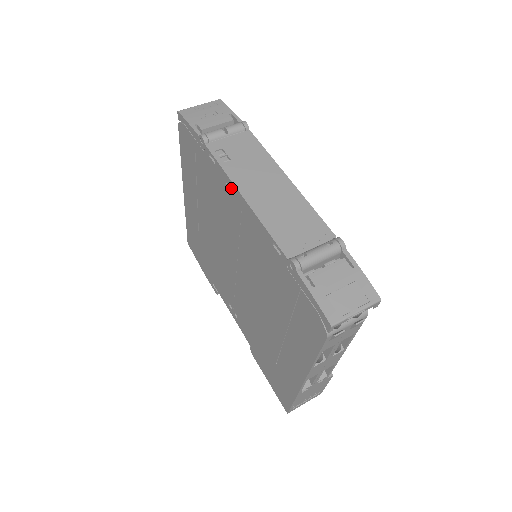
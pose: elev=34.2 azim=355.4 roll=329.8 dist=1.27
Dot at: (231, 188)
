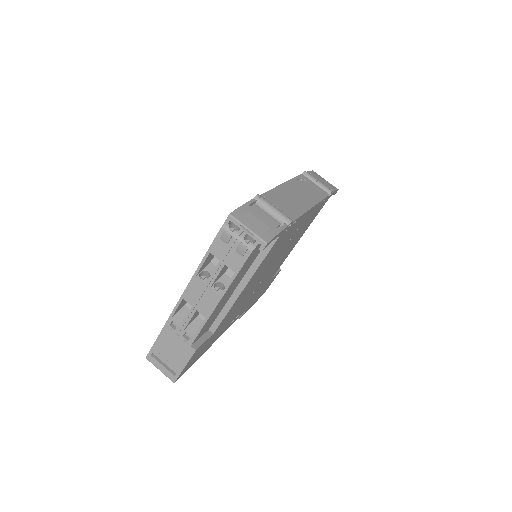
Dot at: occluded
